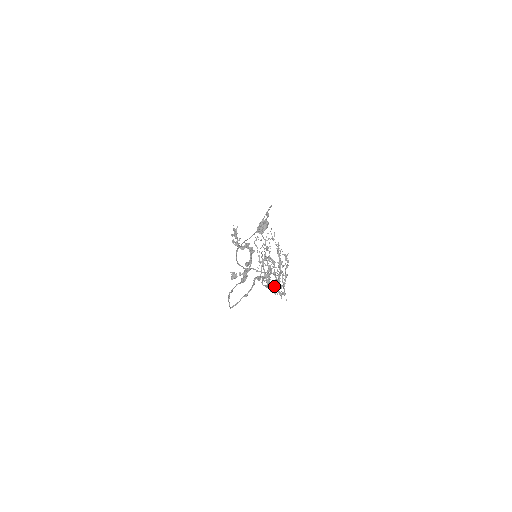
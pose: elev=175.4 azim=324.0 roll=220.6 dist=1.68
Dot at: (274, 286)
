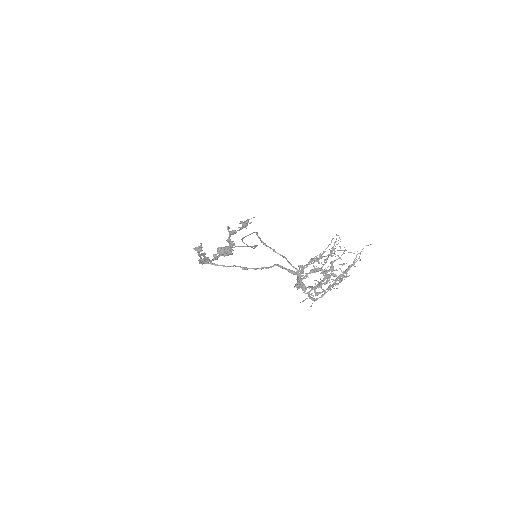
Dot at: (304, 286)
